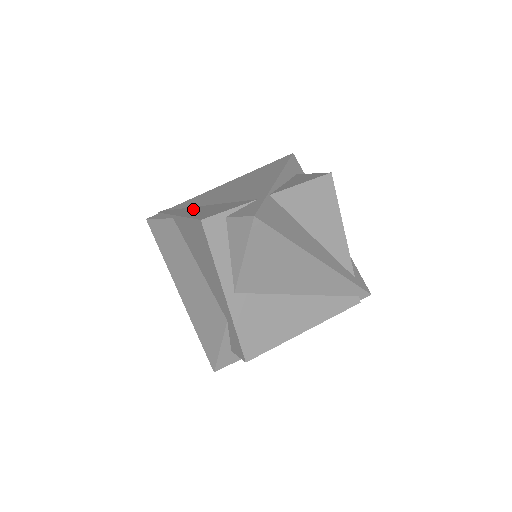
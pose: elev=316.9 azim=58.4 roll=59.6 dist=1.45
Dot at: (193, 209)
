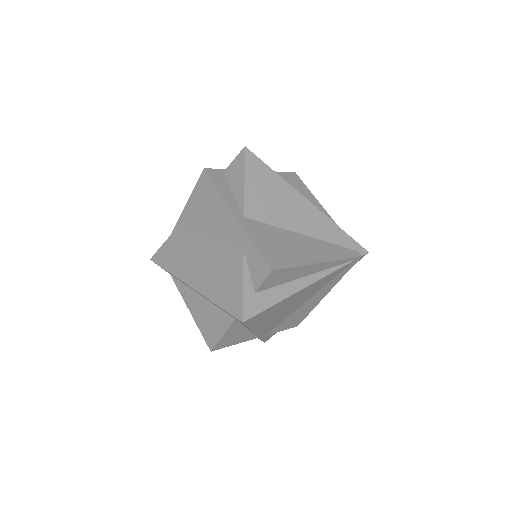
Dot at: occluded
